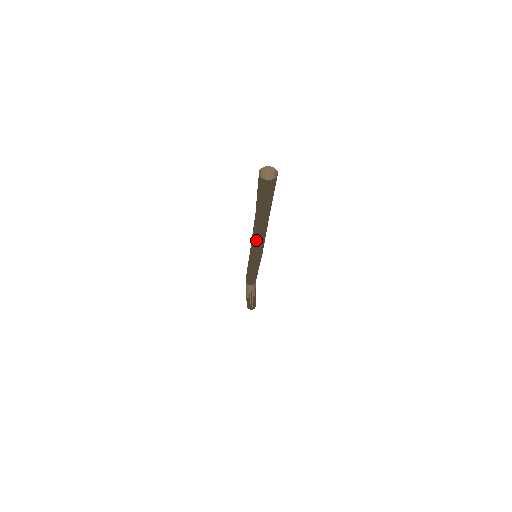
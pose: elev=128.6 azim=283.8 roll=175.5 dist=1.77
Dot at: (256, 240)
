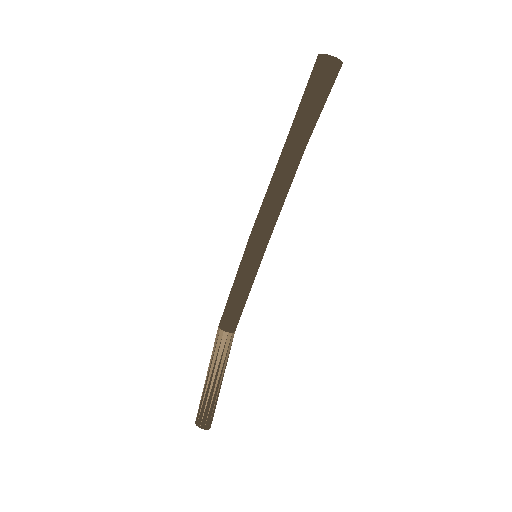
Dot at: (268, 192)
